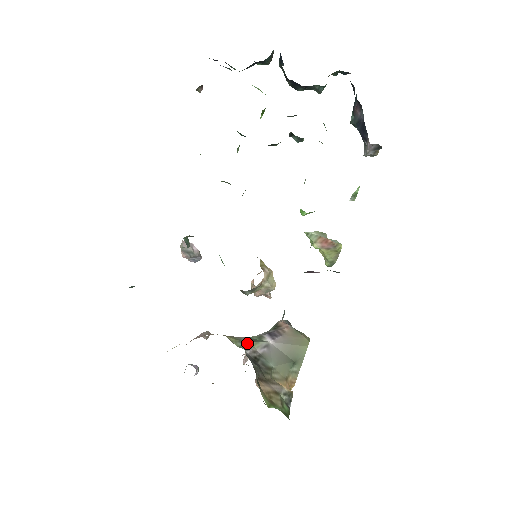
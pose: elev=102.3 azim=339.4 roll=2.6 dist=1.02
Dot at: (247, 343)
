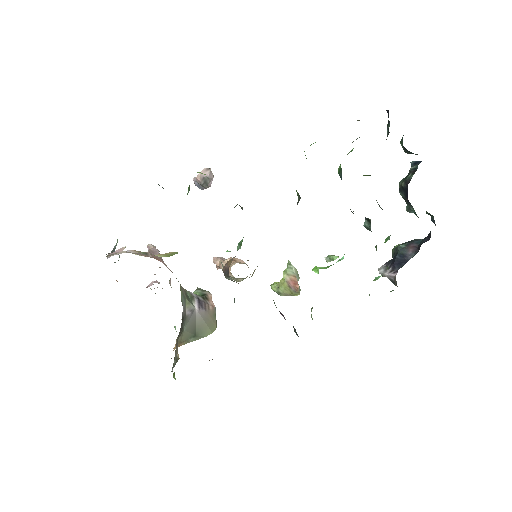
Dot at: (185, 299)
